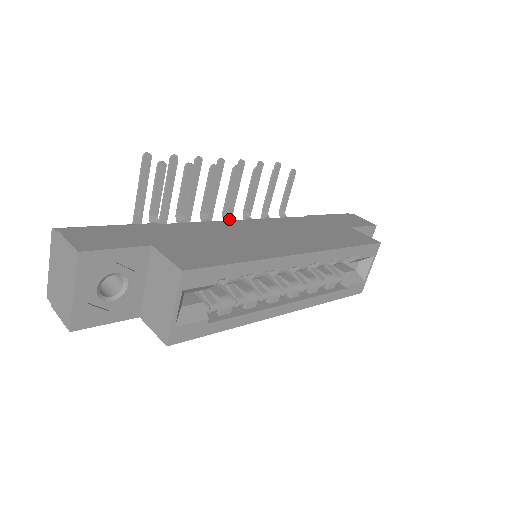
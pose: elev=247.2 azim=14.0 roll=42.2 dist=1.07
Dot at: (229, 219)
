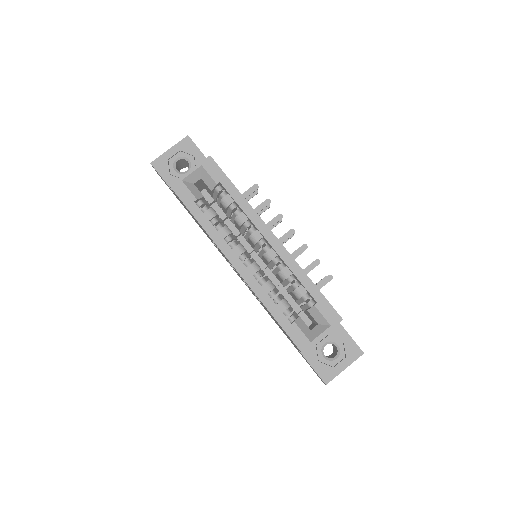
Dot at: occluded
